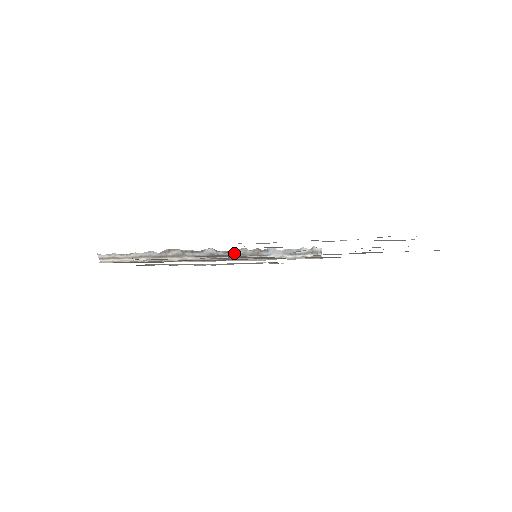
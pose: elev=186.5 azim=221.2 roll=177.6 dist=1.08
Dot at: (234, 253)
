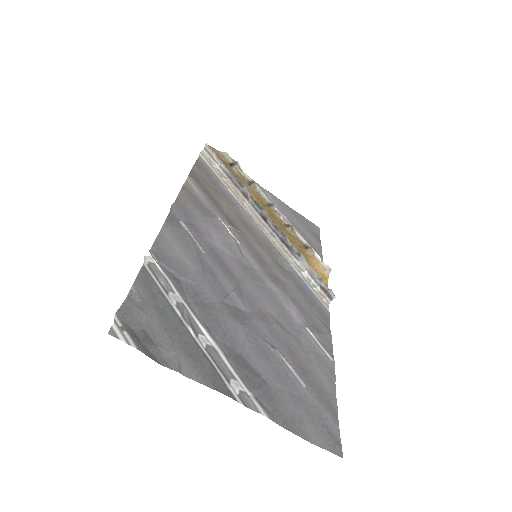
Dot at: (278, 232)
